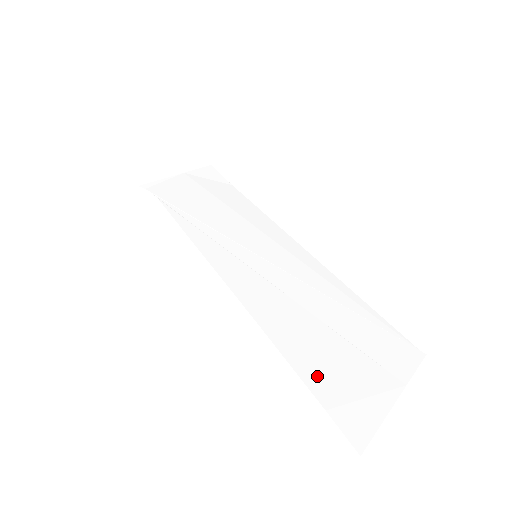
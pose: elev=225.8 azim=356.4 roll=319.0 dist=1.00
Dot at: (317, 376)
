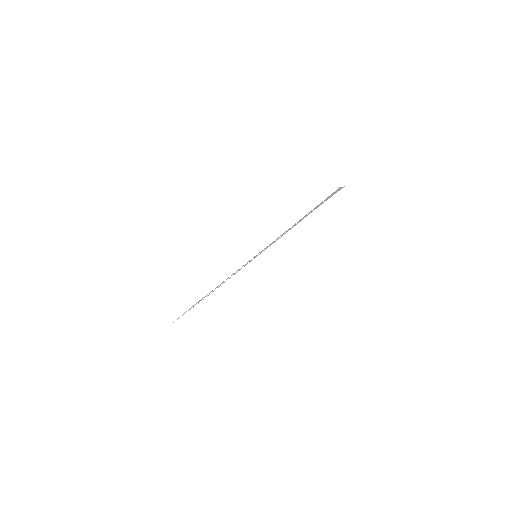
Dot at: occluded
